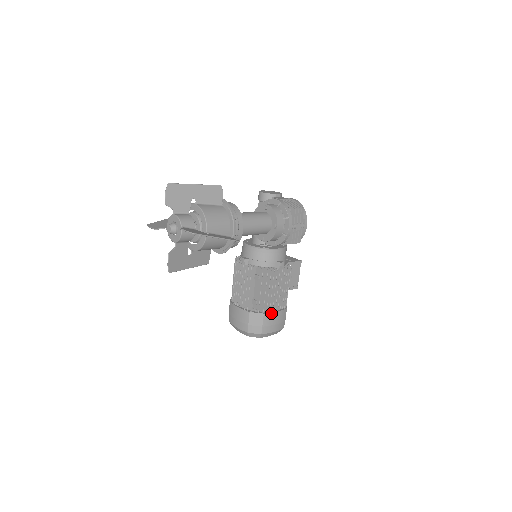
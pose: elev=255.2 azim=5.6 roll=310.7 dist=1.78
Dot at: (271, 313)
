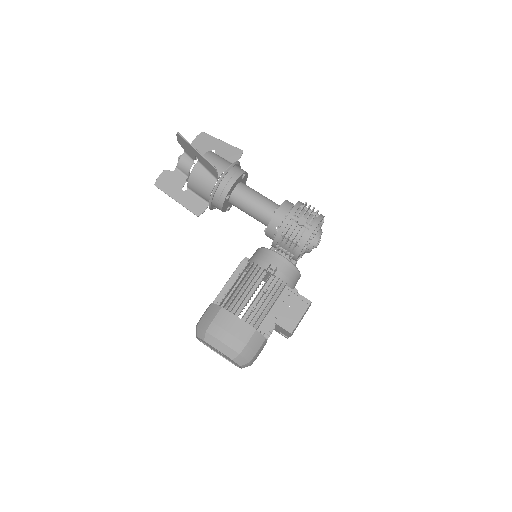
Dot at: (231, 313)
